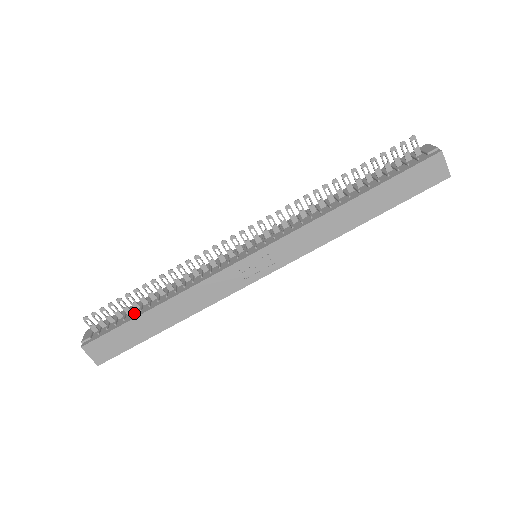
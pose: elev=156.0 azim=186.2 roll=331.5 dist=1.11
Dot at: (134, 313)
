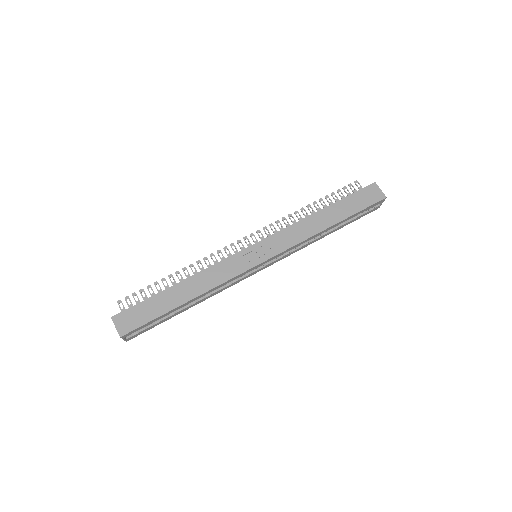
Dot at: occluded
